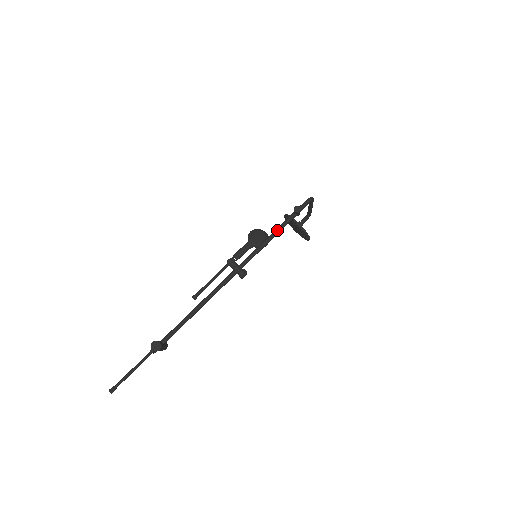
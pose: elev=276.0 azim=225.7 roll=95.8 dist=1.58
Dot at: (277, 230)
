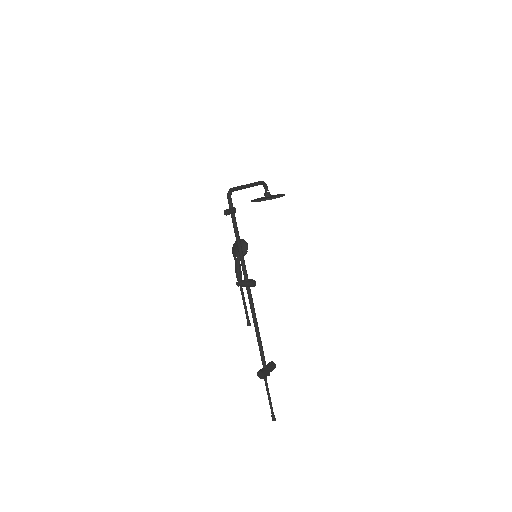
Dot at: (235, 236)
